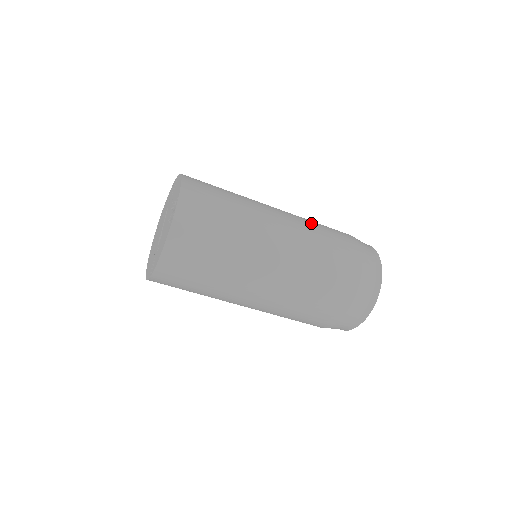
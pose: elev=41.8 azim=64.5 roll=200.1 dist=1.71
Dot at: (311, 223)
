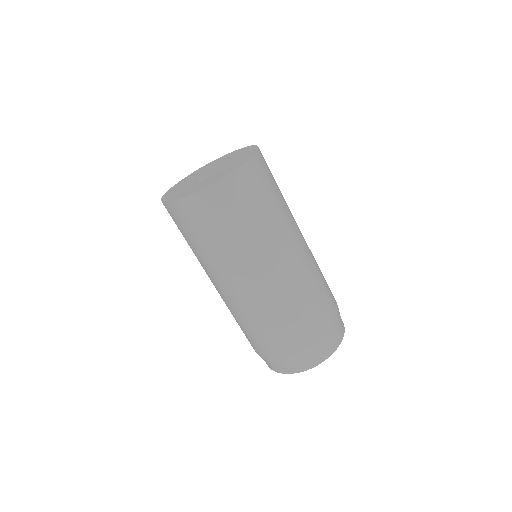
Dot at: occluded
